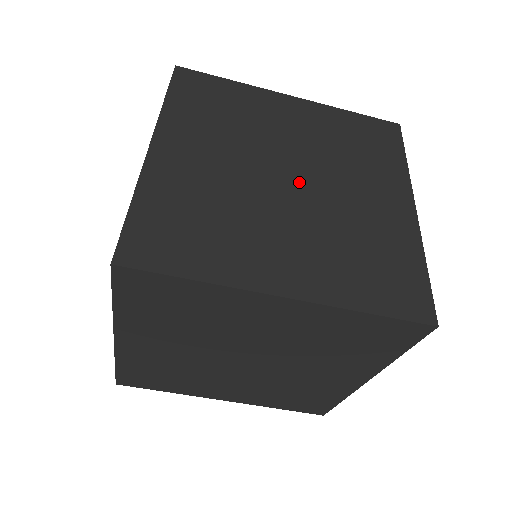
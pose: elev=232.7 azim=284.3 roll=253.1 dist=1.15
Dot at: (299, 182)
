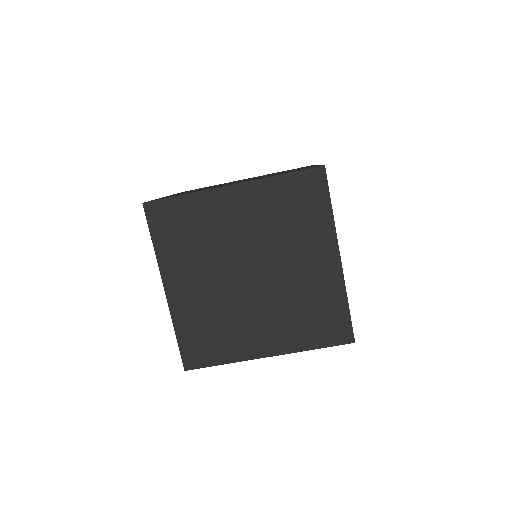
Dot at: occluded
